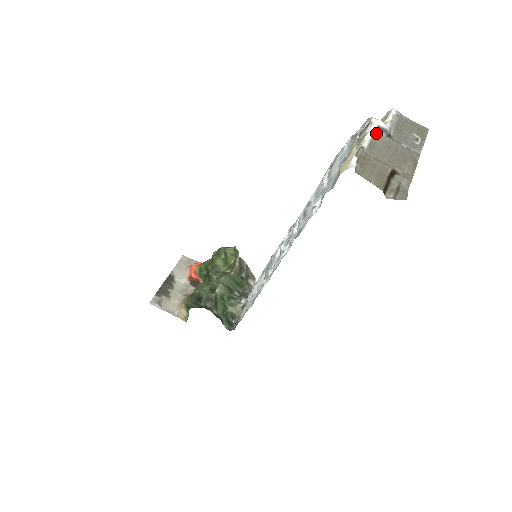
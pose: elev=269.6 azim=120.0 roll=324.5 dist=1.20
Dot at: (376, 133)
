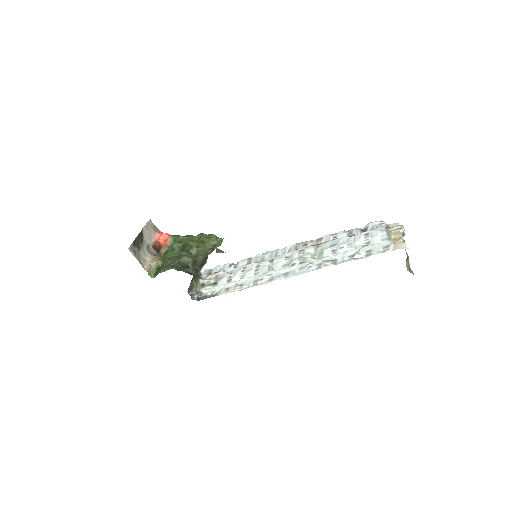
Dot at: (402, 234)
